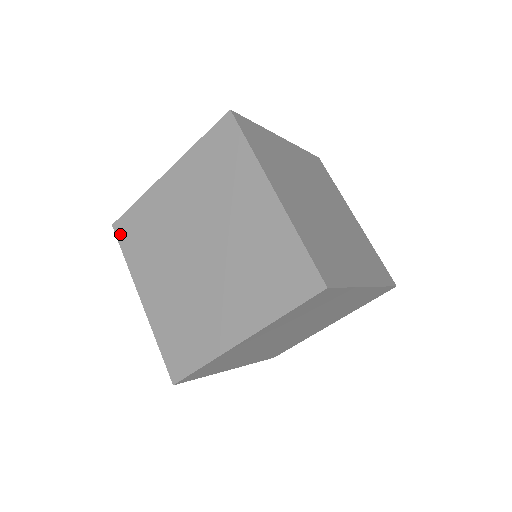
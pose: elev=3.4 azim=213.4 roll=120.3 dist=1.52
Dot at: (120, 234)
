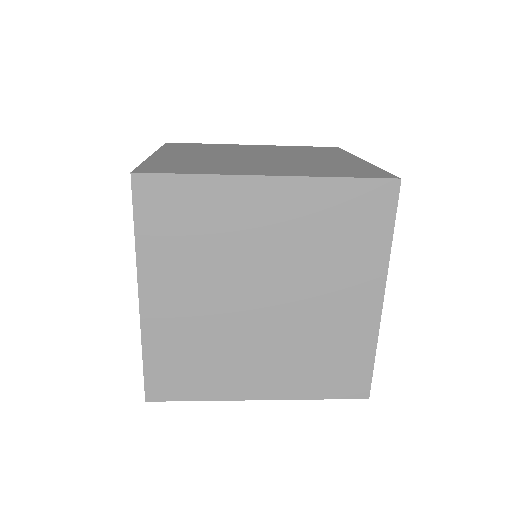
Dot at: occluded
